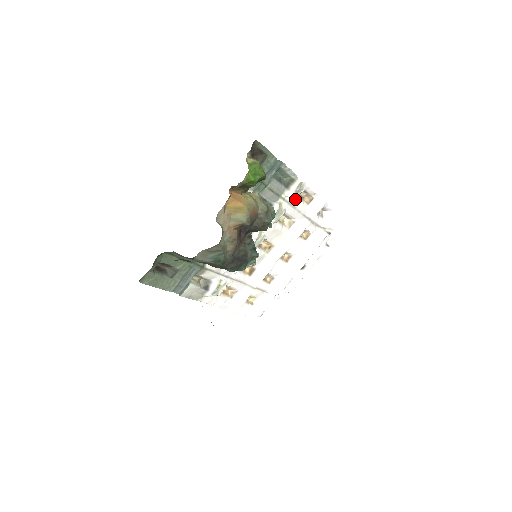
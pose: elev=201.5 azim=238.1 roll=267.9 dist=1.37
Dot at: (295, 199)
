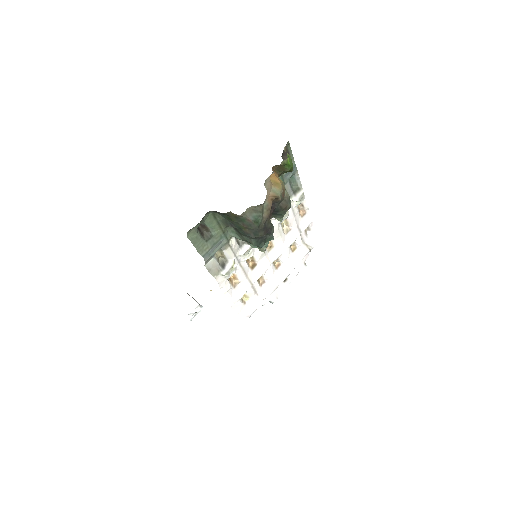
Dot at: (296, 207)
